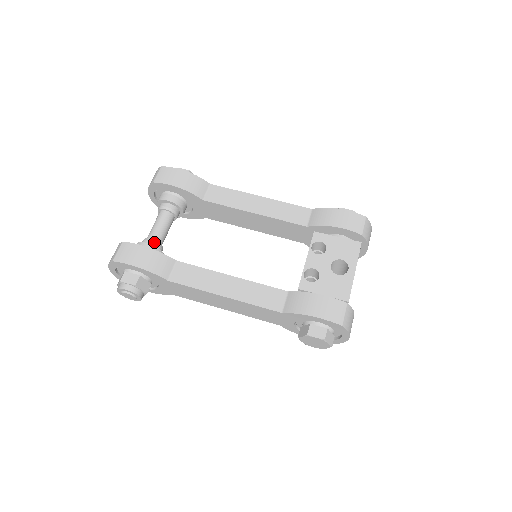
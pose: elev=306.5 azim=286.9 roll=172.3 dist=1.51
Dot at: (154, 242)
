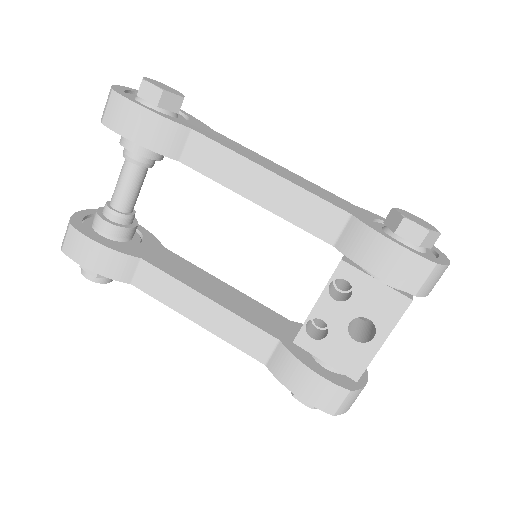
Dot at: (116, 215)
